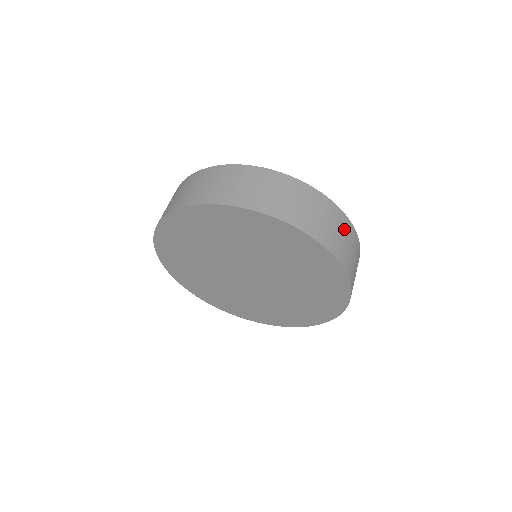
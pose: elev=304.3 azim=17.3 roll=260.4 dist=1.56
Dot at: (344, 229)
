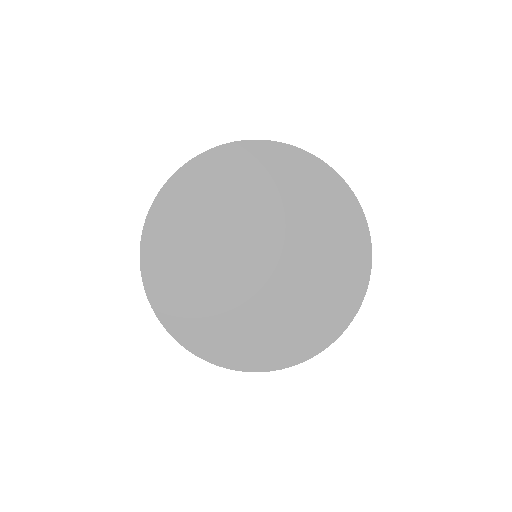
Dot at: occluded
